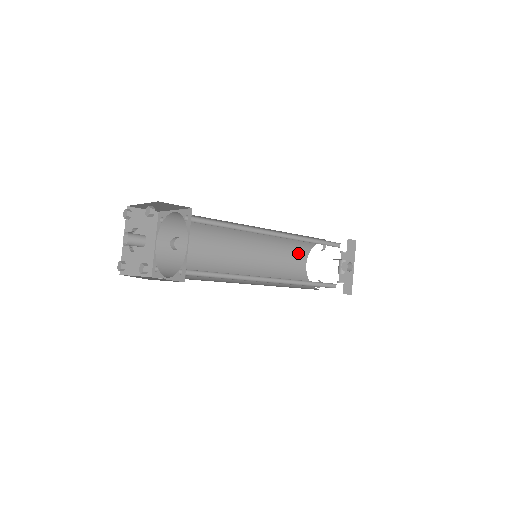
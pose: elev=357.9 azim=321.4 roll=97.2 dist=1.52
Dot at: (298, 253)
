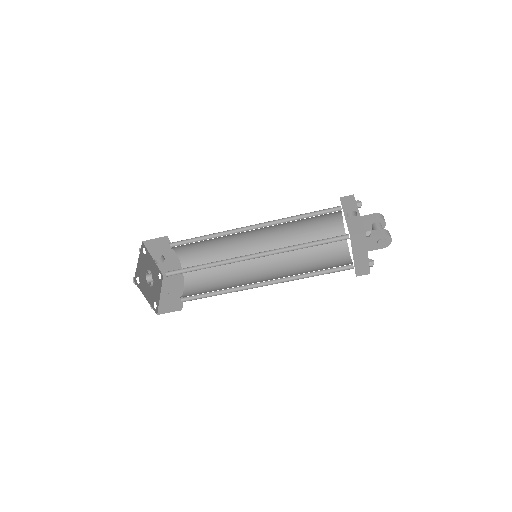
Dot at: (333, 250)
